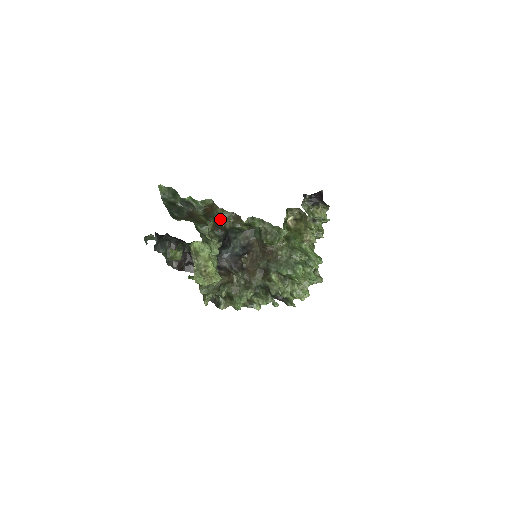
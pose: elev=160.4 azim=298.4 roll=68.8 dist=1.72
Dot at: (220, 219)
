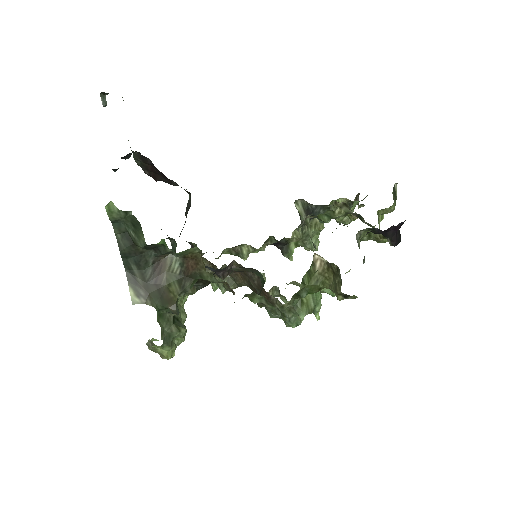
Dot at: occluded
